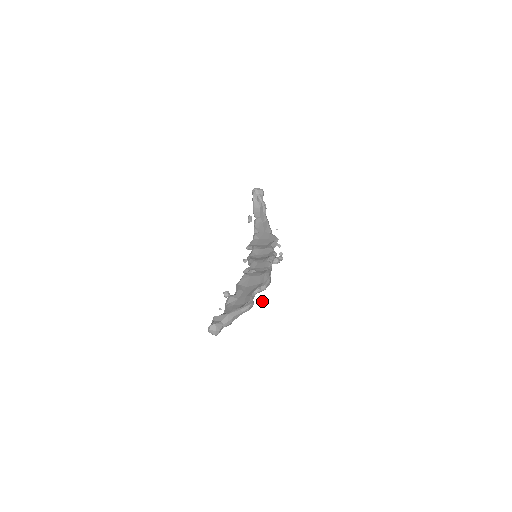
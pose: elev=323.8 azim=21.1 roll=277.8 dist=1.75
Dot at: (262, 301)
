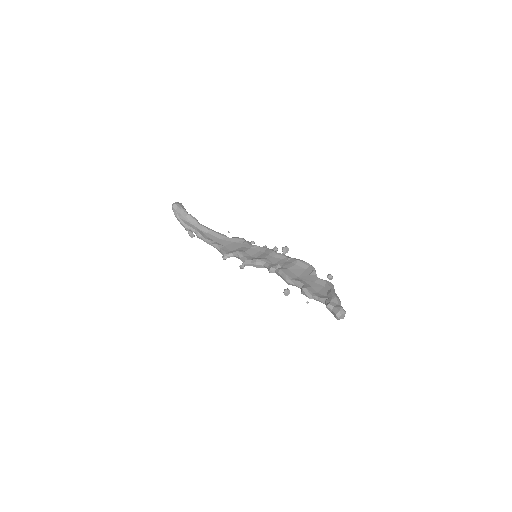
Dot at: (332, 278)
